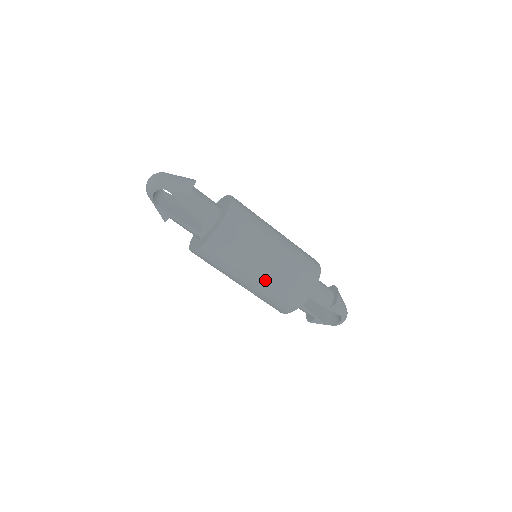
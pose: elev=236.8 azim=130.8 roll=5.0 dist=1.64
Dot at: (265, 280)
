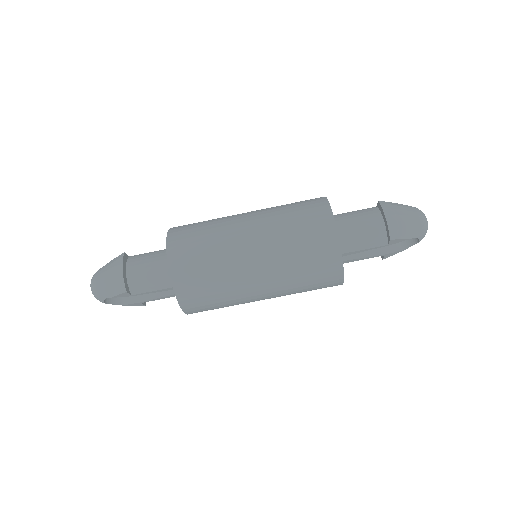
Dot at: (277, 293)
